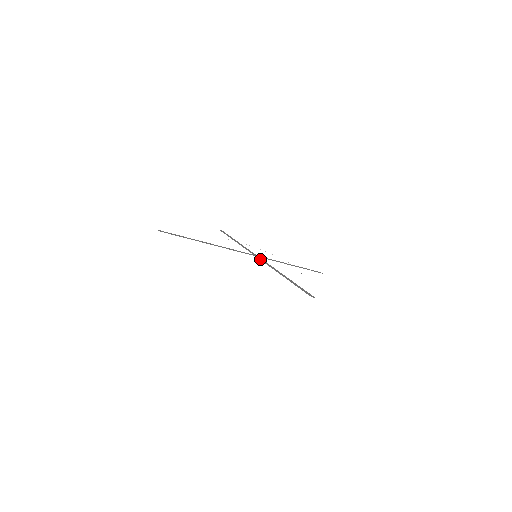
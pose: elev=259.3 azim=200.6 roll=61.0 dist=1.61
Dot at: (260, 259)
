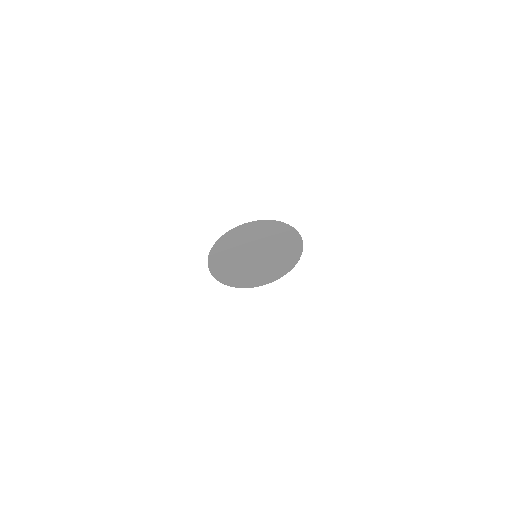
Dot at: (263, 249)
